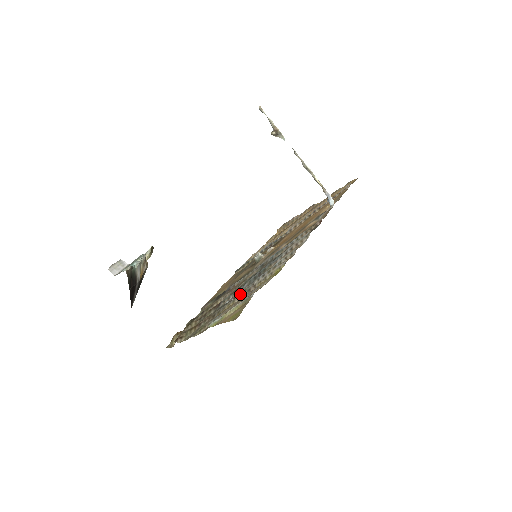
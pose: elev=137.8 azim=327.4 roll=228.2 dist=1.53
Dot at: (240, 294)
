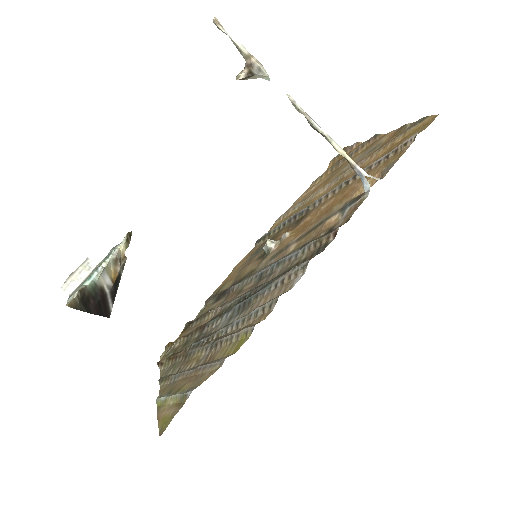
Dot at: (210, 342)
